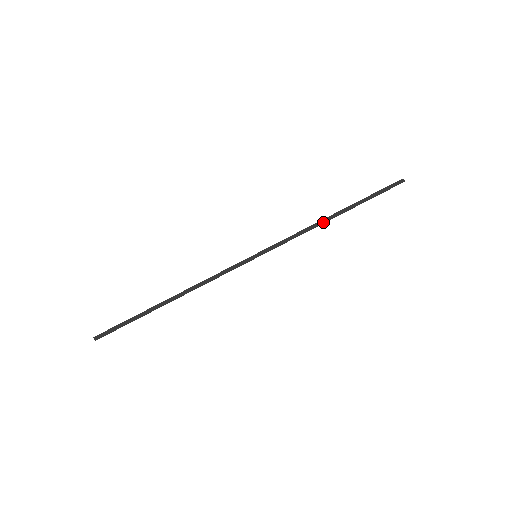
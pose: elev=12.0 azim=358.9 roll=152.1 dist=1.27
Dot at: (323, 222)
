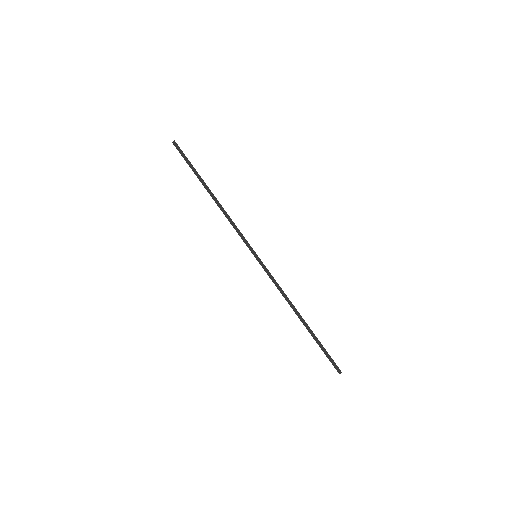
Dot at: (294, 307)
